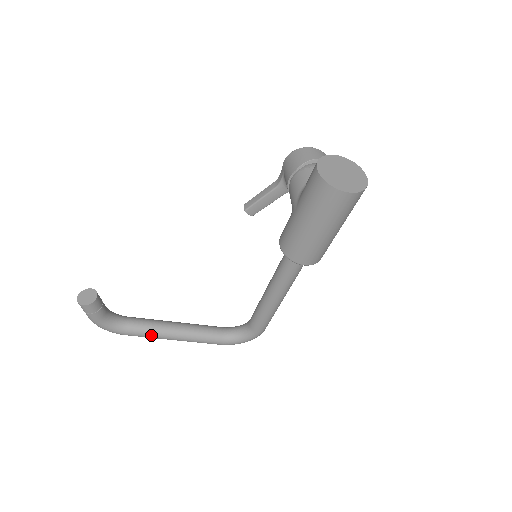
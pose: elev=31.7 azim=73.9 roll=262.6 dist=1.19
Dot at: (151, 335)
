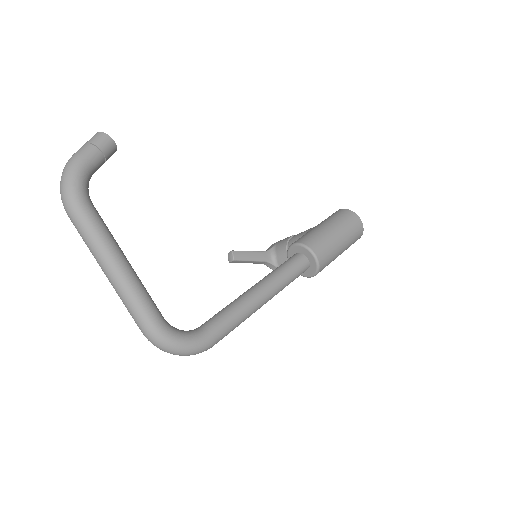
Dot at: (106, 235)
